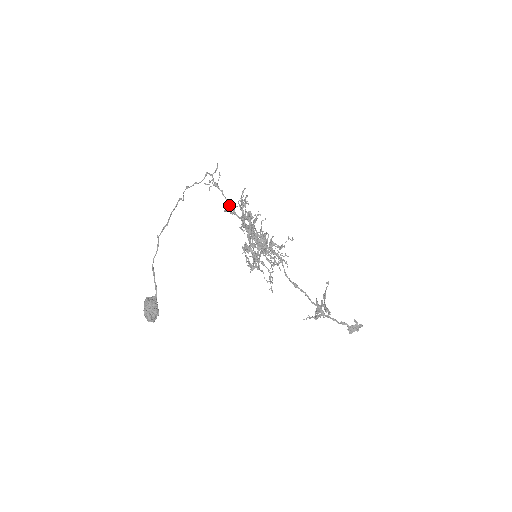
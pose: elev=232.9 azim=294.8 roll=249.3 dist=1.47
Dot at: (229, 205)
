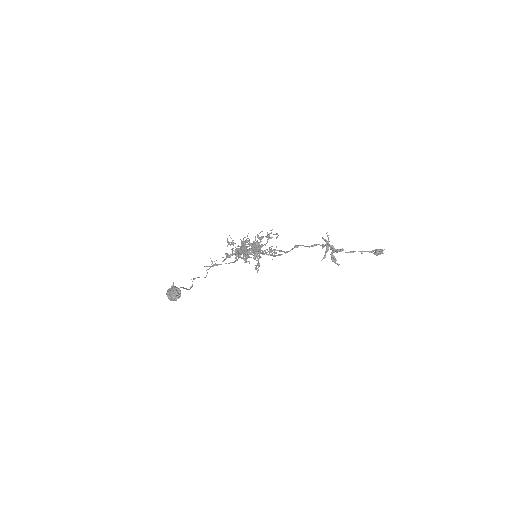
Dot at: (225, 258)
